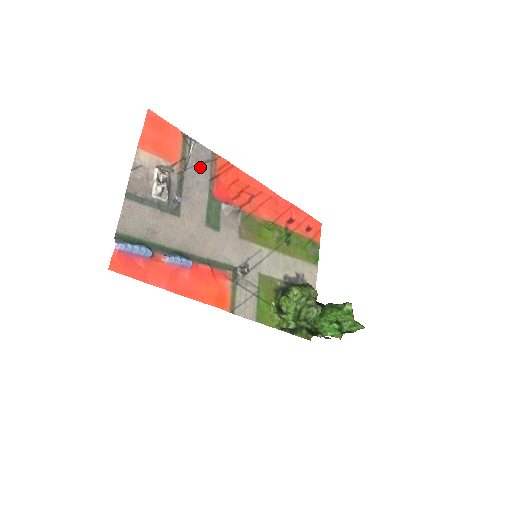
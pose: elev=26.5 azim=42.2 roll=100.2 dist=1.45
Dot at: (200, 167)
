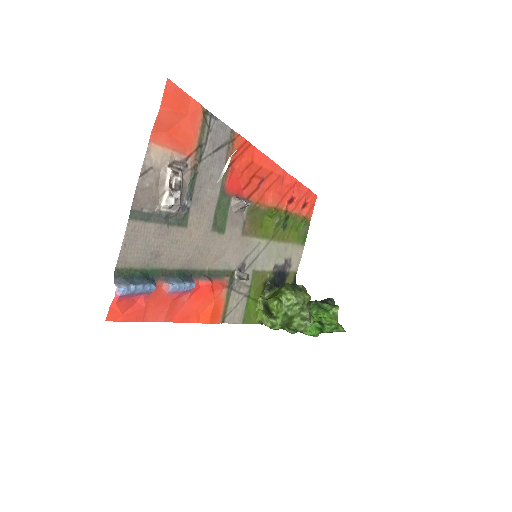
Dot at: (216, 154)
